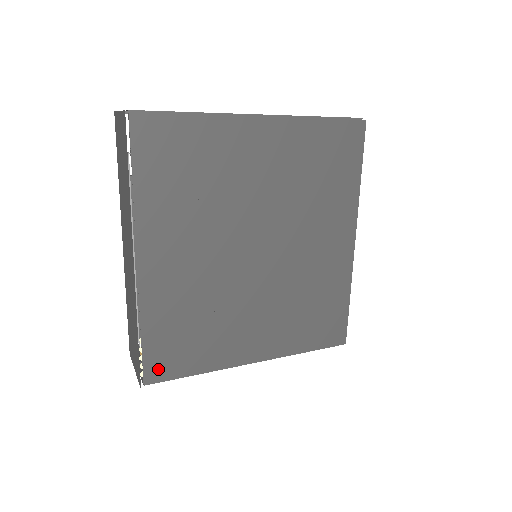
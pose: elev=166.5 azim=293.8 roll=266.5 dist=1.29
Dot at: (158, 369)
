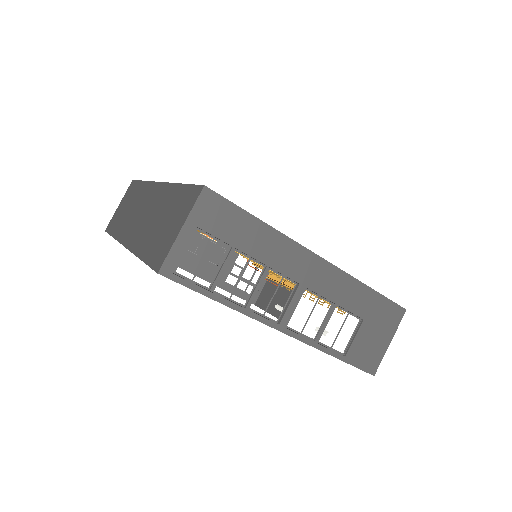
Dot at: occluded
